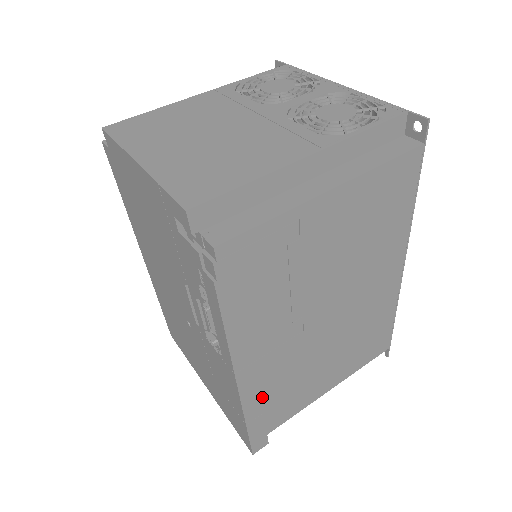
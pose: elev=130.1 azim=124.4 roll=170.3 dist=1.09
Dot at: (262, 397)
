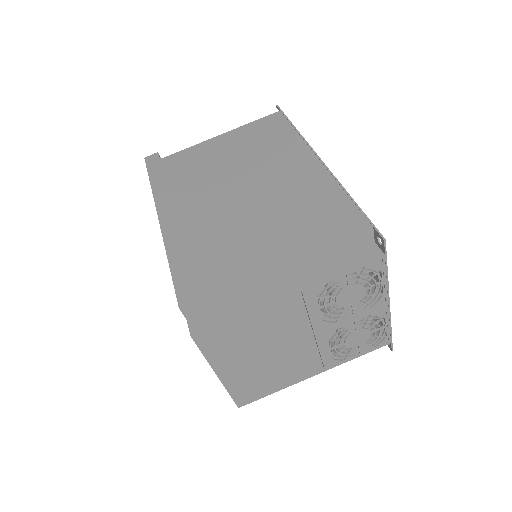
Dot at: occluded
